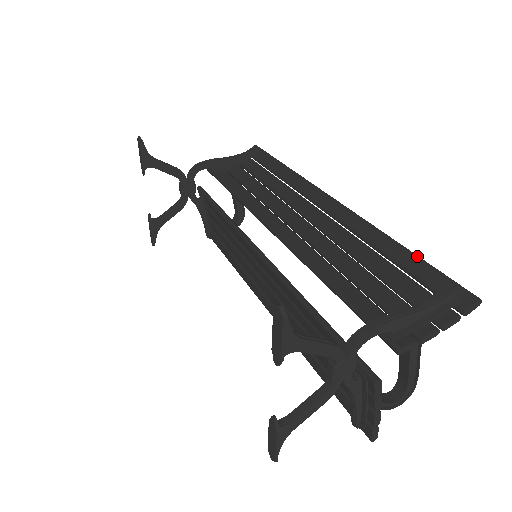
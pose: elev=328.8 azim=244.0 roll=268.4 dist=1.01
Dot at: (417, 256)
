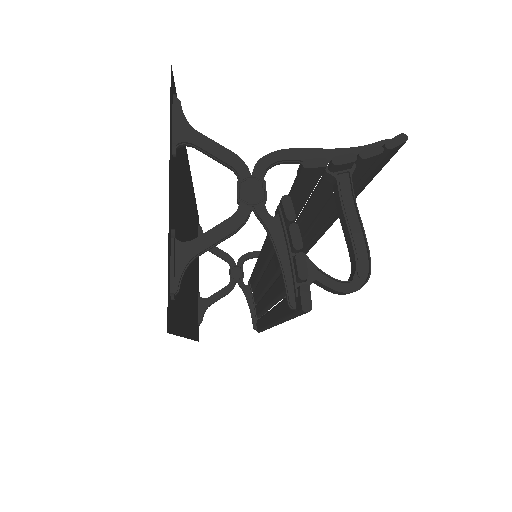
Dot at: occluded
